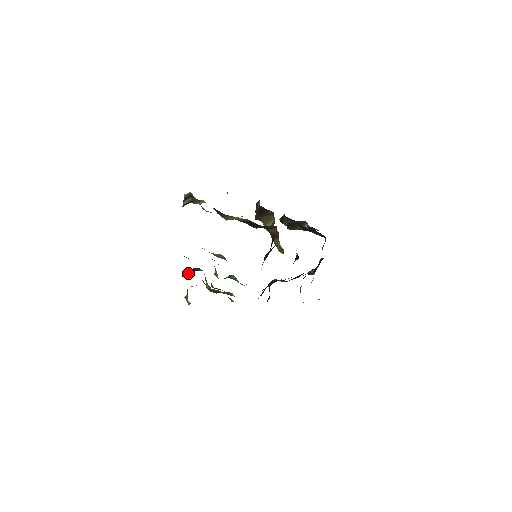
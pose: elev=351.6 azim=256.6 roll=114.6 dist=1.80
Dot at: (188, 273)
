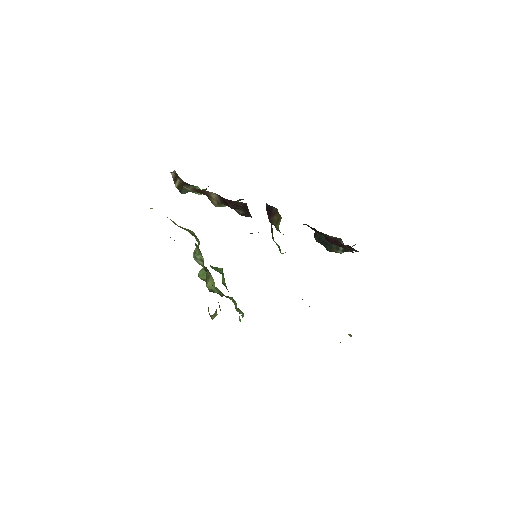
Dot at: occluded
